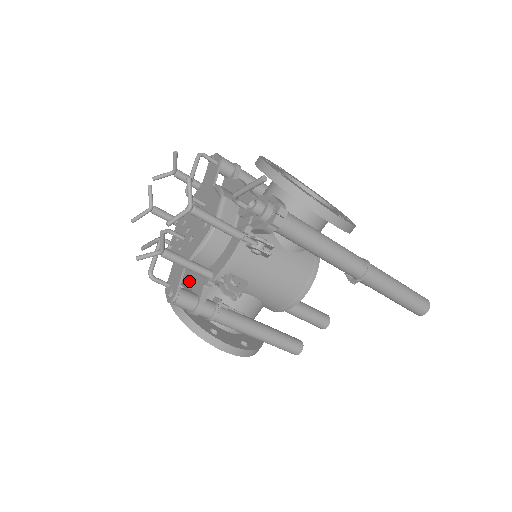
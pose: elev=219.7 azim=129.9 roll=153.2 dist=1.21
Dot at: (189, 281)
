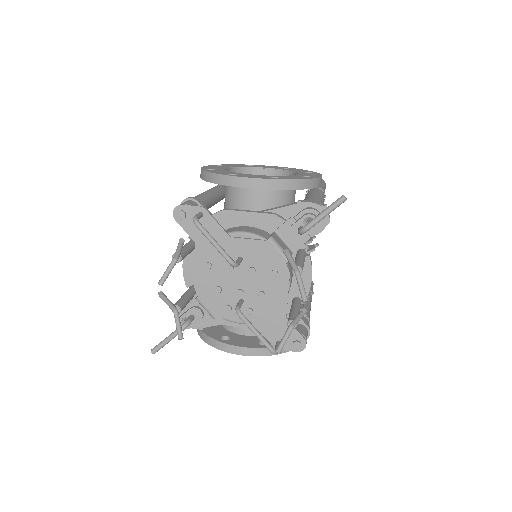
Dot at: occluded
